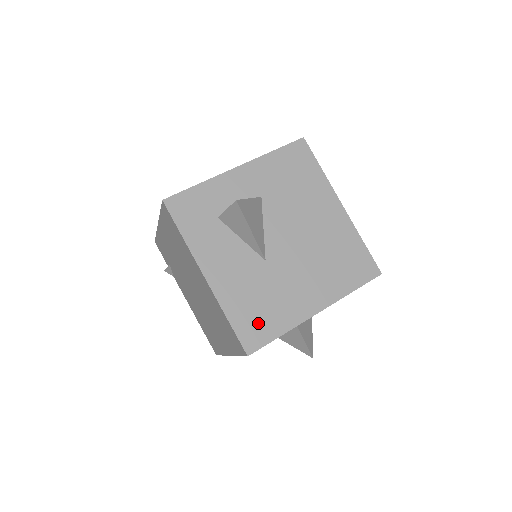
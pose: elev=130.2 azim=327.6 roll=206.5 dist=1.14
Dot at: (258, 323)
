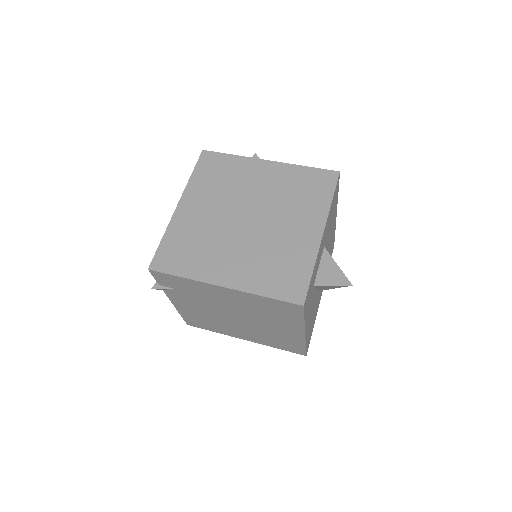
Dot at: occluded
